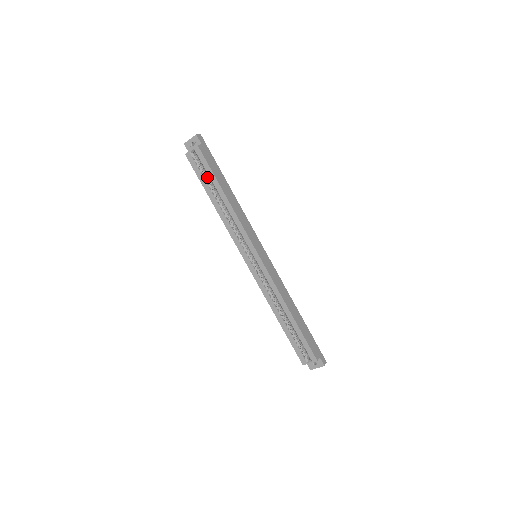
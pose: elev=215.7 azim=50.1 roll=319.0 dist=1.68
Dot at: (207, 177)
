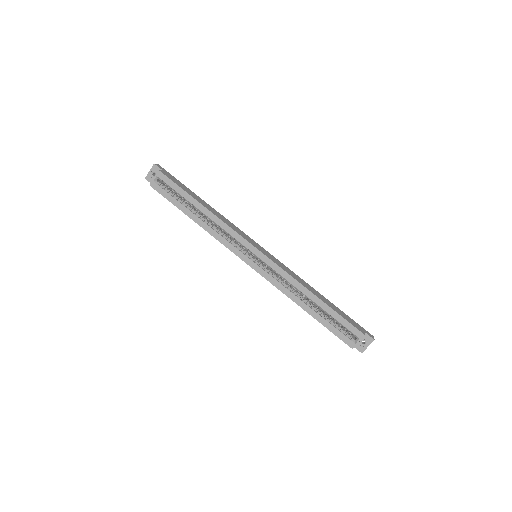
Dot at: (178, 199)
